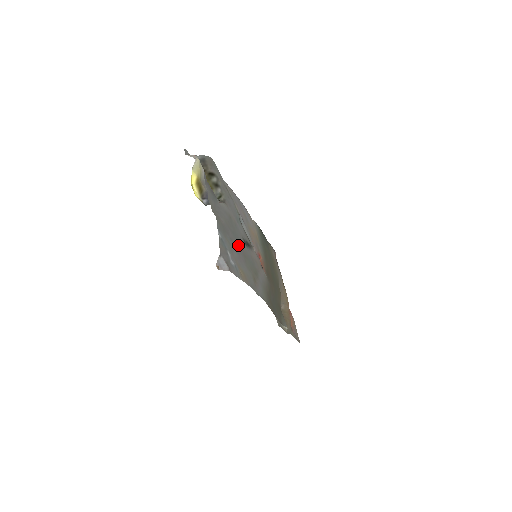
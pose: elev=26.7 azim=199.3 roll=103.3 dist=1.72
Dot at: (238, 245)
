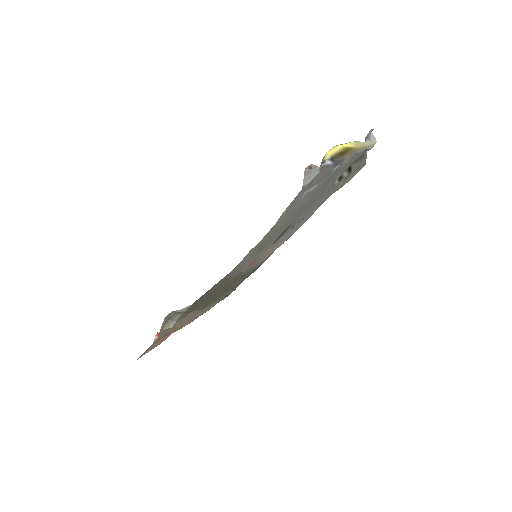
Dot at: (300, 211)
